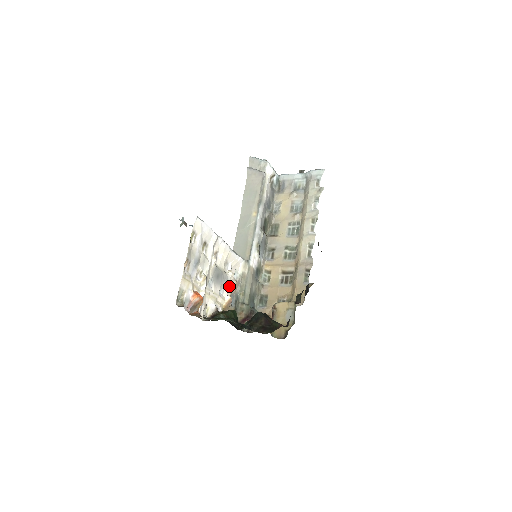
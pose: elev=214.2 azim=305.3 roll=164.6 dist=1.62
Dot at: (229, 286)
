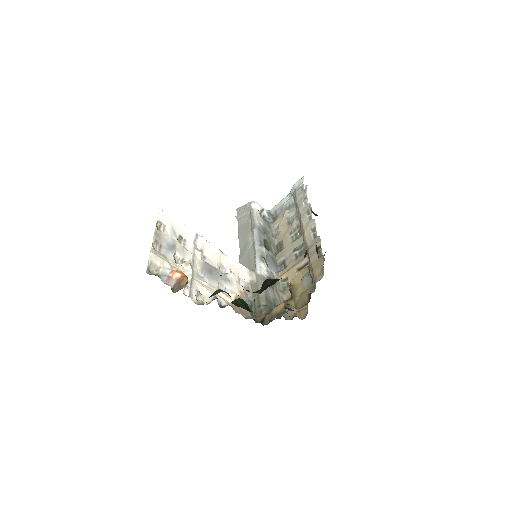
Dot at: (233, 287)
